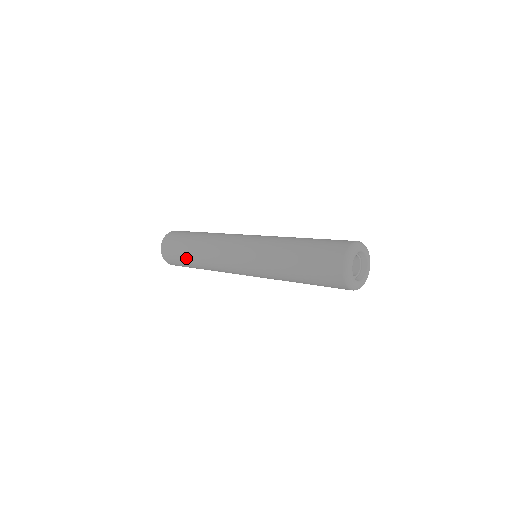
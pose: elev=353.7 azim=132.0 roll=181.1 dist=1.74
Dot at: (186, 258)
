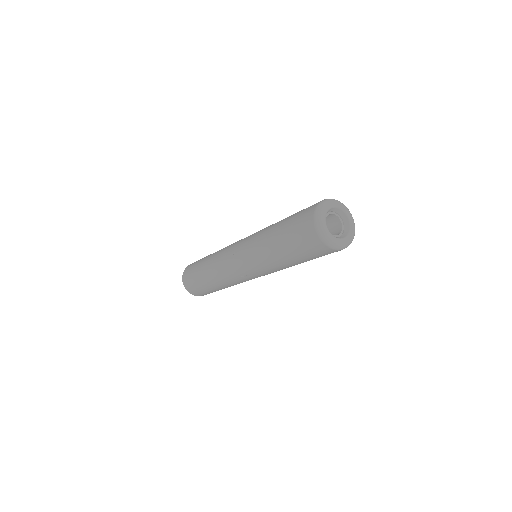
Dot at: (203, 259)
